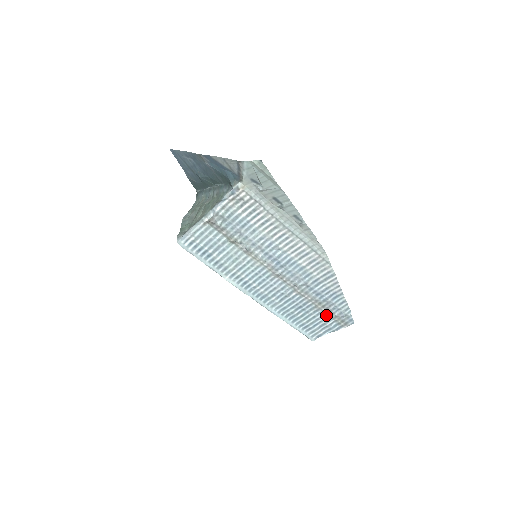
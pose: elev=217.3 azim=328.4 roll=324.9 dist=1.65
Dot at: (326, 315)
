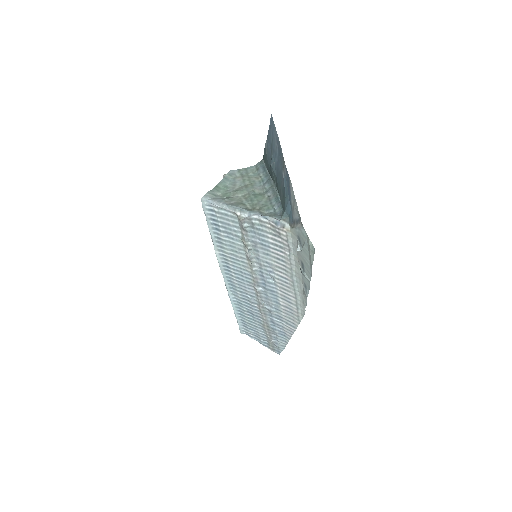
Dot at: (265, 334)
